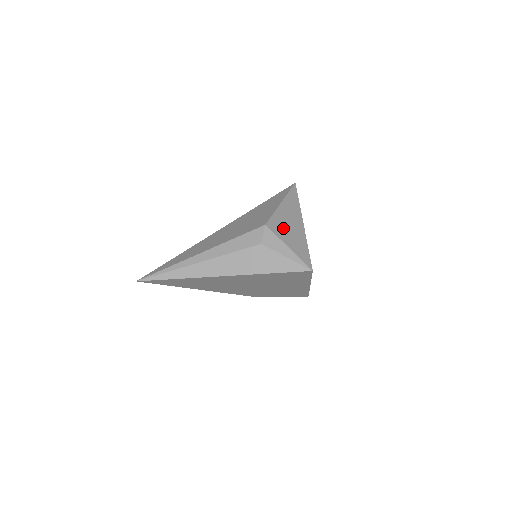
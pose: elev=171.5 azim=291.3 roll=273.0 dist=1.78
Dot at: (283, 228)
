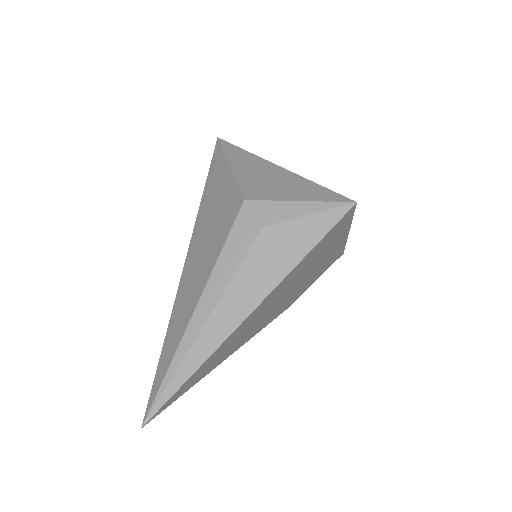
Dot at: (267, 187)
